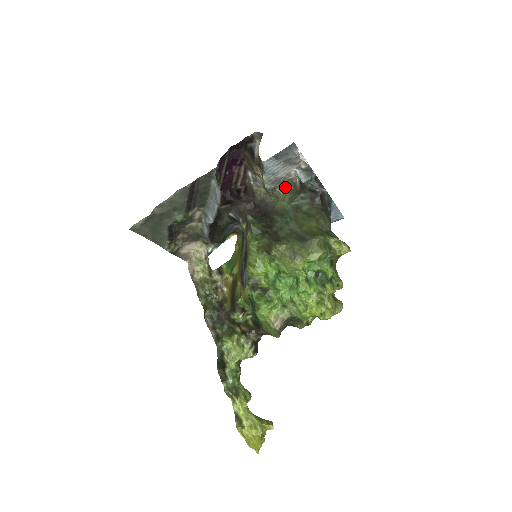
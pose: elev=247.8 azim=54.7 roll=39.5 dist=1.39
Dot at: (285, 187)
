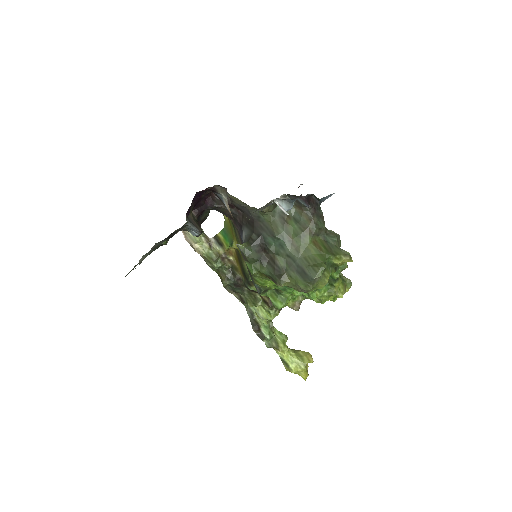
Dot at: (266, 205)
